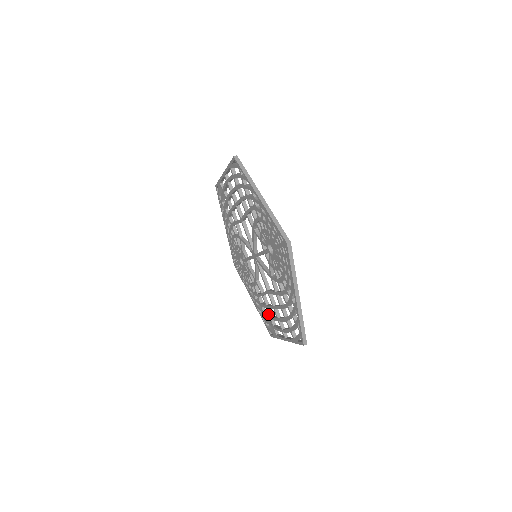
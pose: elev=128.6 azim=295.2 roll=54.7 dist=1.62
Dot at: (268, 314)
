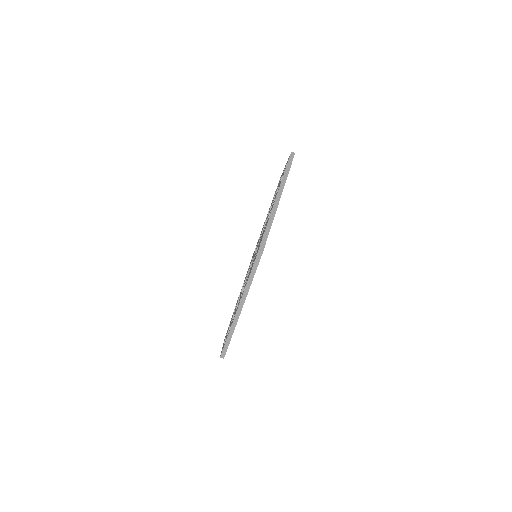
Dot at: occluded
